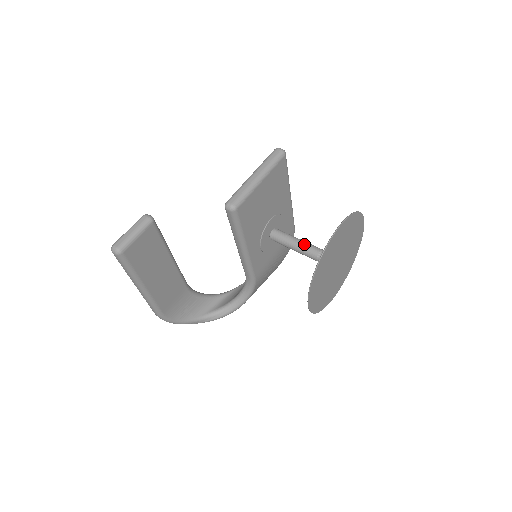
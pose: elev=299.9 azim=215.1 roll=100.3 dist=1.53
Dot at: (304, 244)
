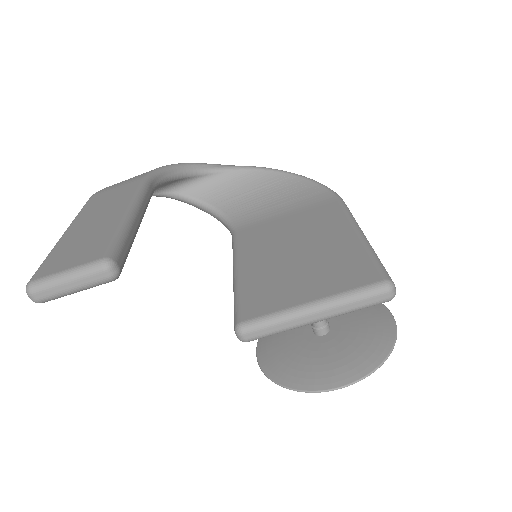
Dot at: occluded
